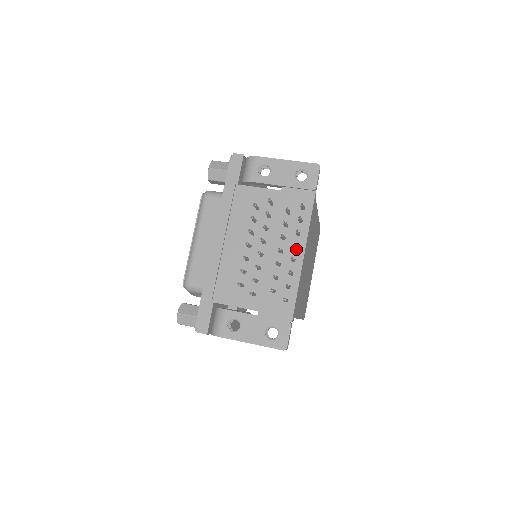
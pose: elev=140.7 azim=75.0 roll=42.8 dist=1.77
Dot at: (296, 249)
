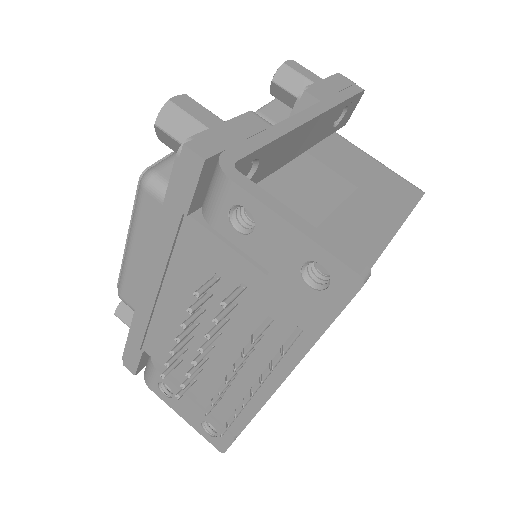
Dot at: occluded
